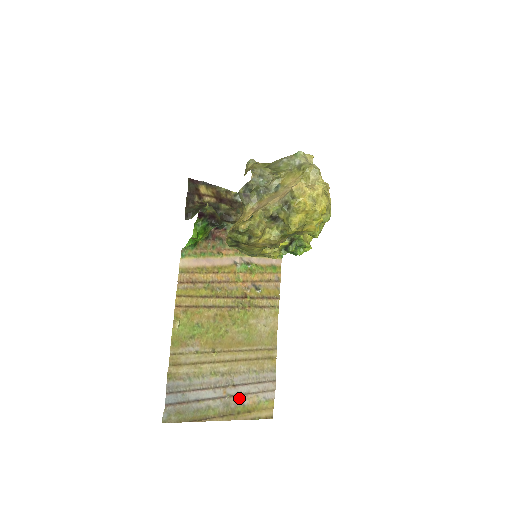
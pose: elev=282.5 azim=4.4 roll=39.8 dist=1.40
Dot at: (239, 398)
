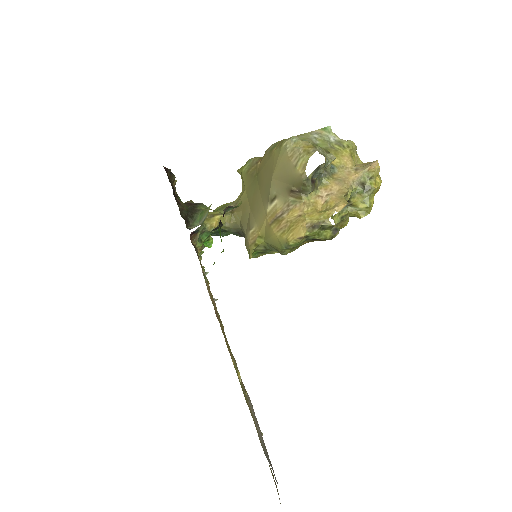
Dot at: occluded
